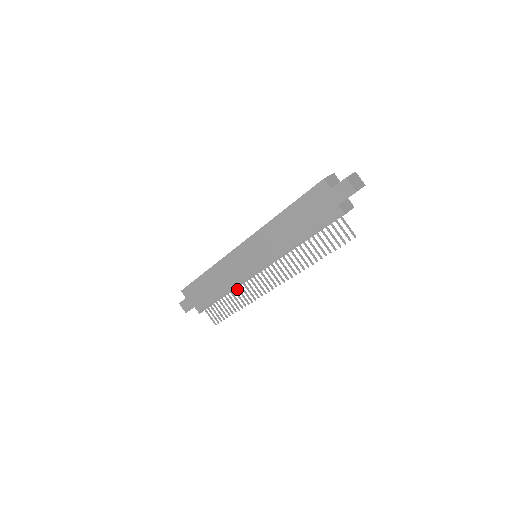
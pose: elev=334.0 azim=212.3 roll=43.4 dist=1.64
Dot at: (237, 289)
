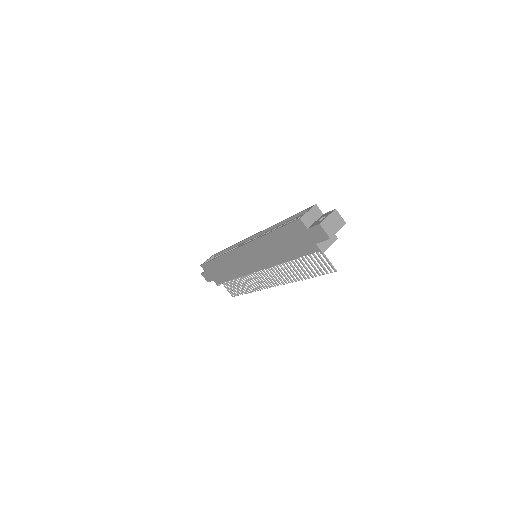
Dot at: occluded
